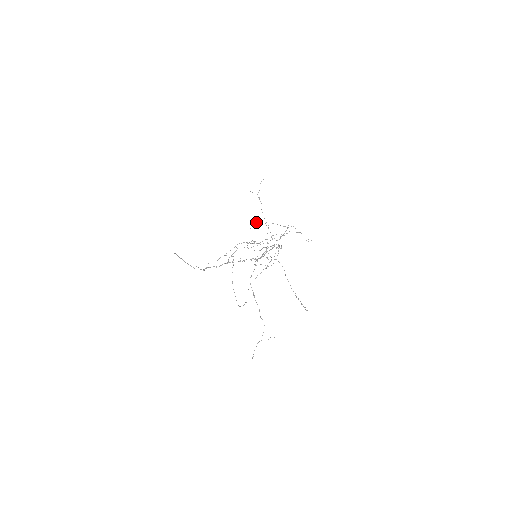
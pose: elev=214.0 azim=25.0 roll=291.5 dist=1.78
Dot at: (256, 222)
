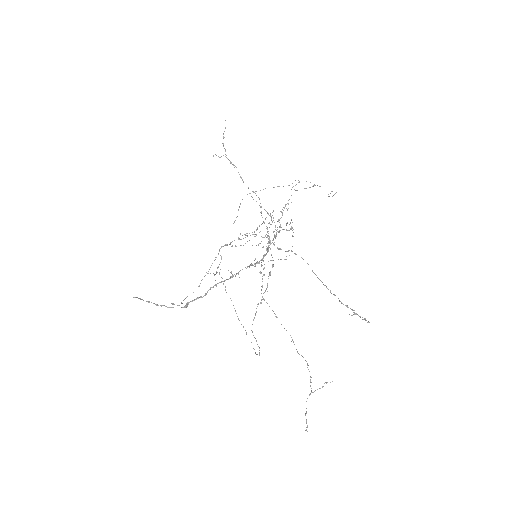
Dot at: occluded
